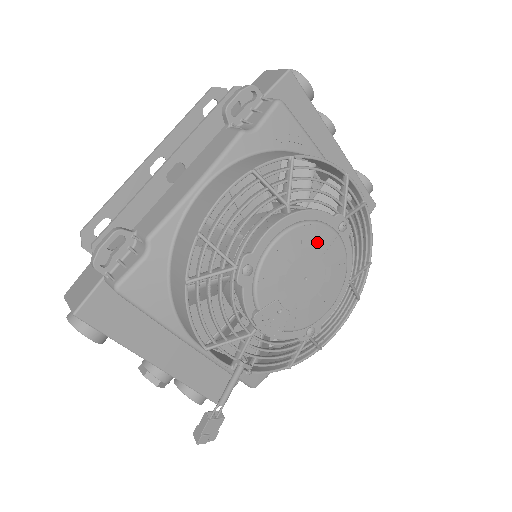
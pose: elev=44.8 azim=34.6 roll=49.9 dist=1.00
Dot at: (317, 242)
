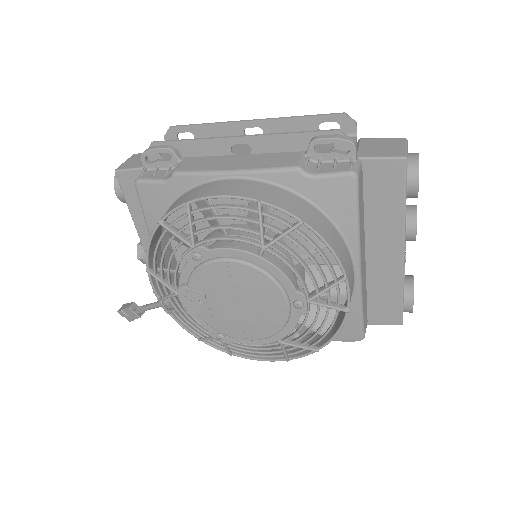
Dot at: (264, 292)
